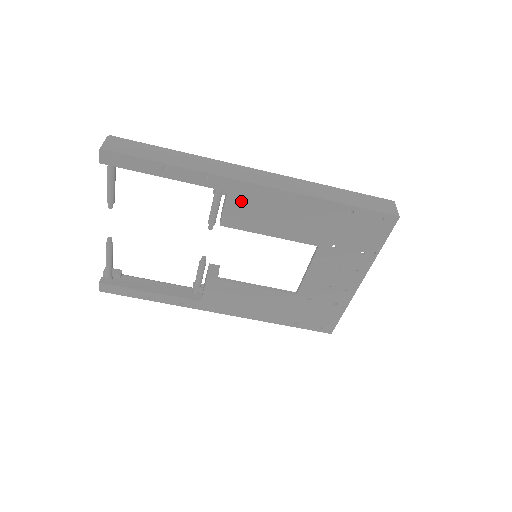
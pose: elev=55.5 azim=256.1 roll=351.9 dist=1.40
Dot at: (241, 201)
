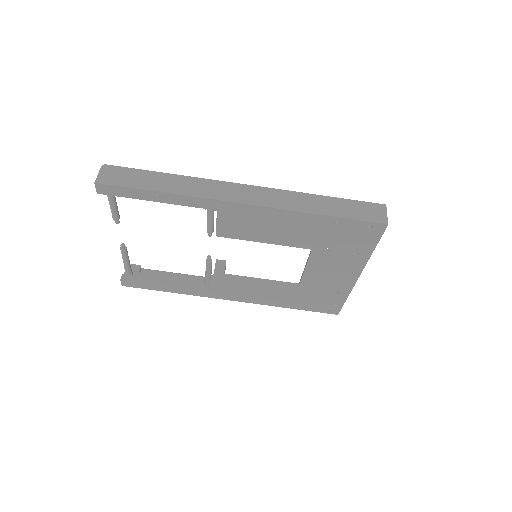
Dot at: (231, 217)
